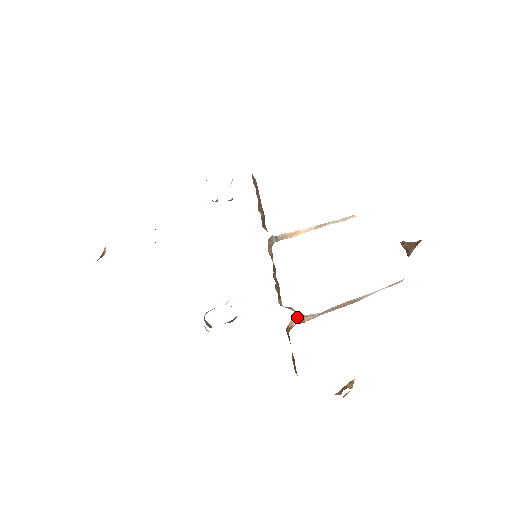
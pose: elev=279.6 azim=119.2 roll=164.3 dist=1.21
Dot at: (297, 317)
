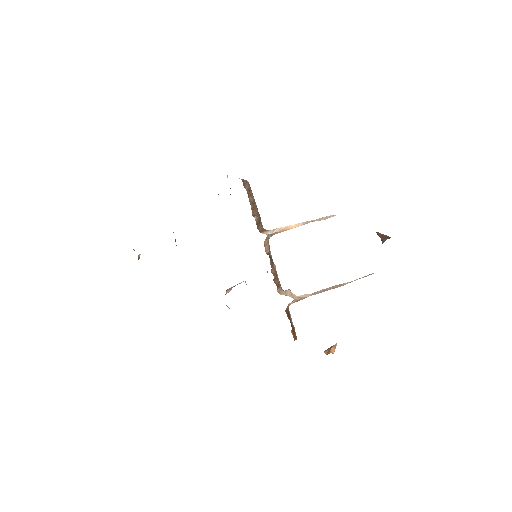
Dot at: (293, 300)
